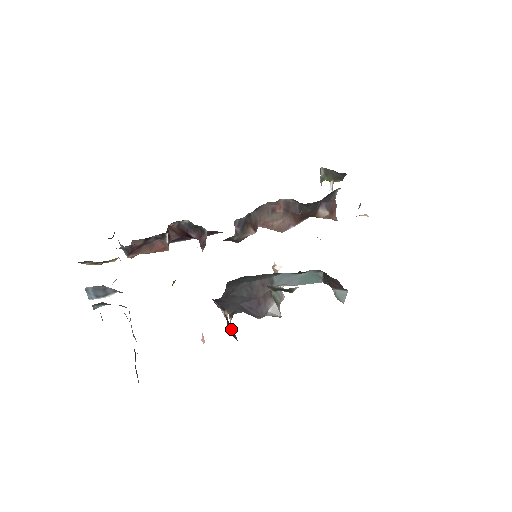
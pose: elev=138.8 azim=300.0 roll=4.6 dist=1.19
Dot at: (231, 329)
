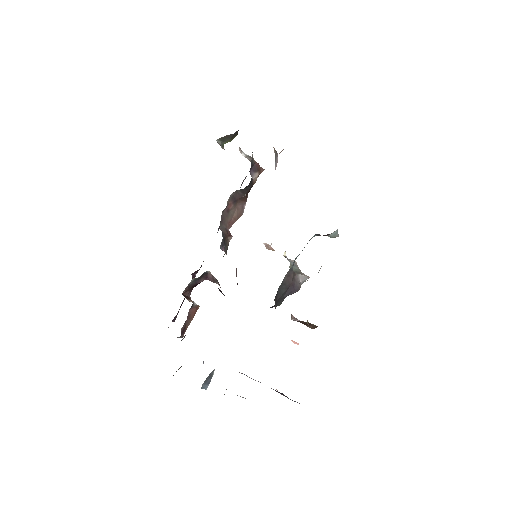
Dot at: occluded
